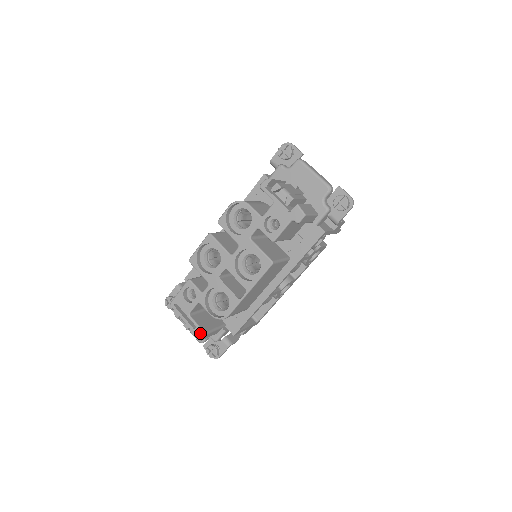
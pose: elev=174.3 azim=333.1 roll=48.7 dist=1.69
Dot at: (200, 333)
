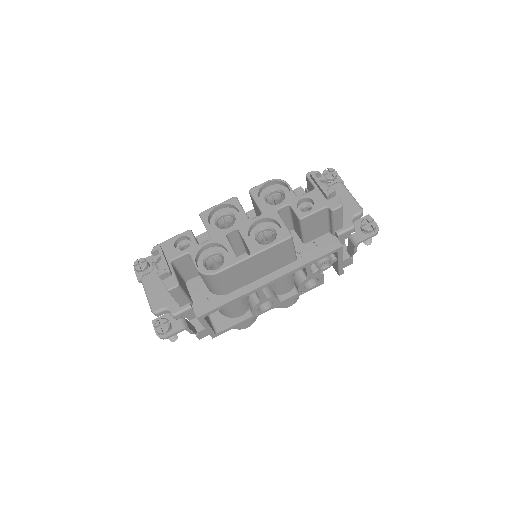
Dot at: (173, 282)
